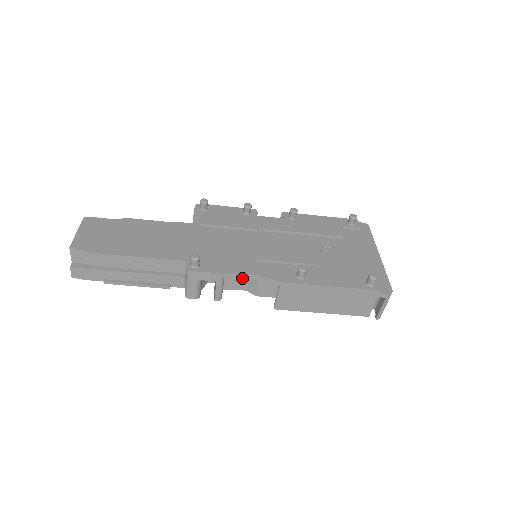
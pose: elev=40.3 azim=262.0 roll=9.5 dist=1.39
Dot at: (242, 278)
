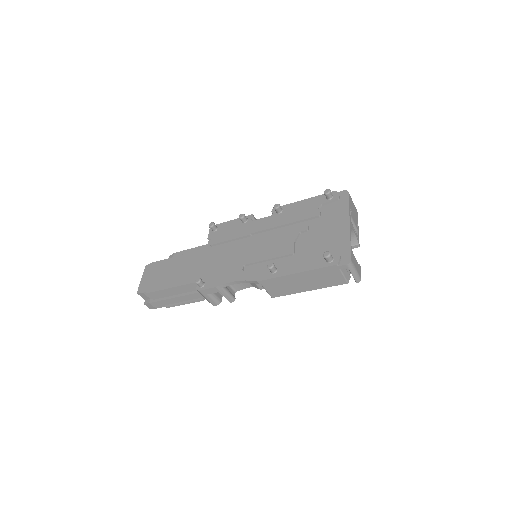
Dot at: occluded
